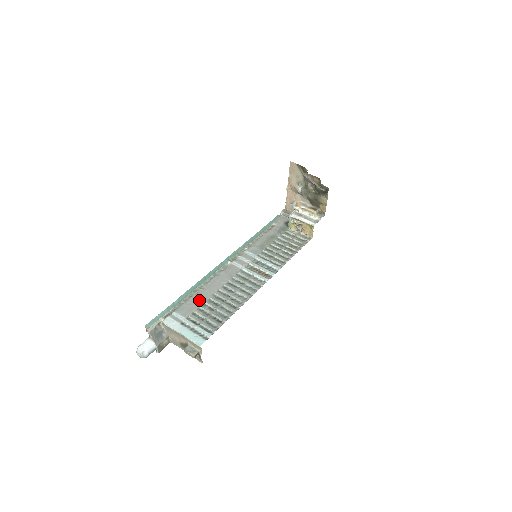
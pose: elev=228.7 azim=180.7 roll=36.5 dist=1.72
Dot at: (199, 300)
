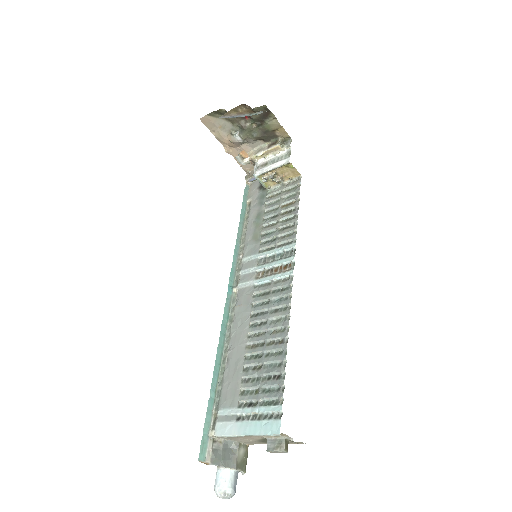
Dot at: (235, 369)
